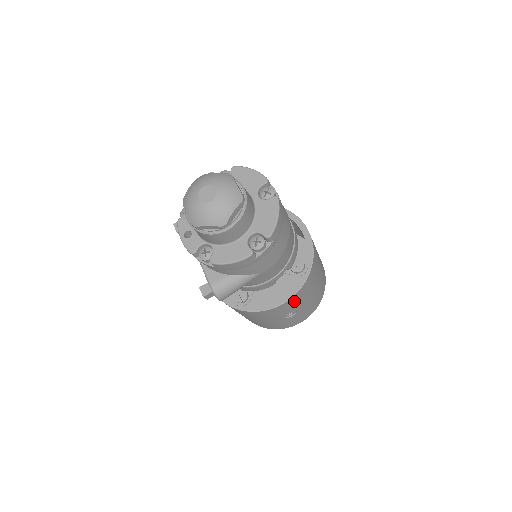
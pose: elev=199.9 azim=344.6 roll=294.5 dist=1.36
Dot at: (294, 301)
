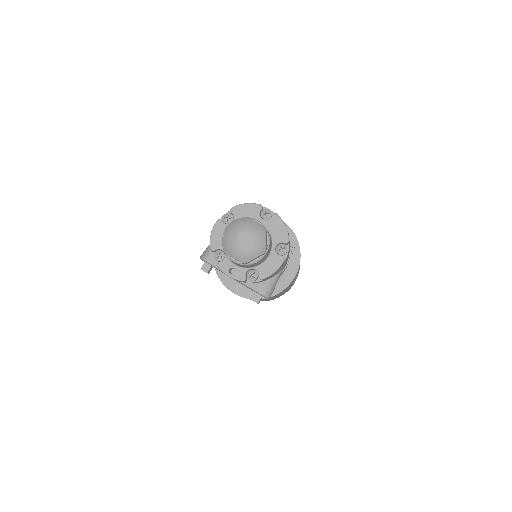
Dot at: occluded
